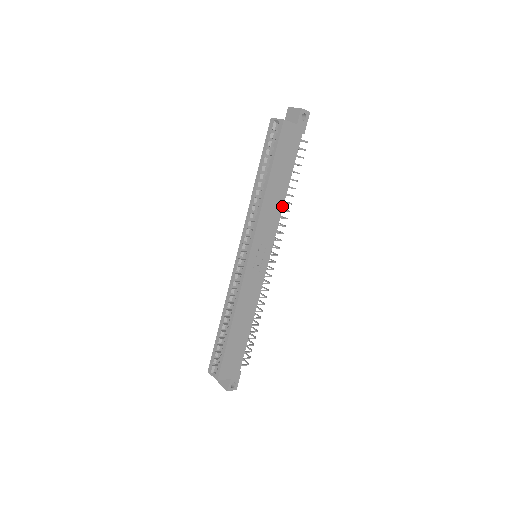
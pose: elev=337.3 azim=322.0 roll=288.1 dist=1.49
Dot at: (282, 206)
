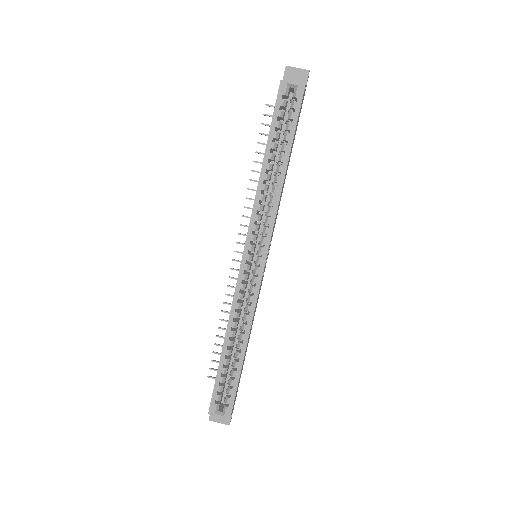
Dot at: (282, 191)
